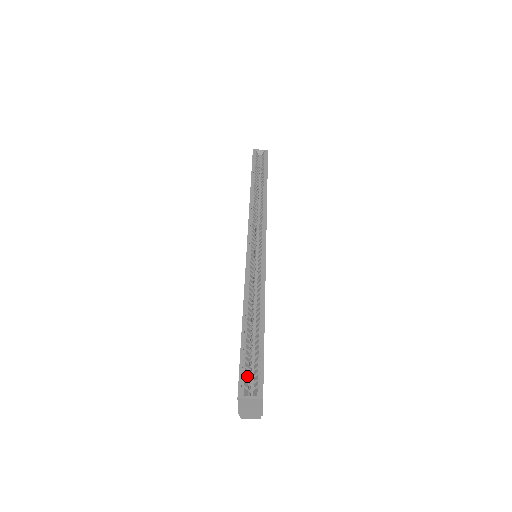
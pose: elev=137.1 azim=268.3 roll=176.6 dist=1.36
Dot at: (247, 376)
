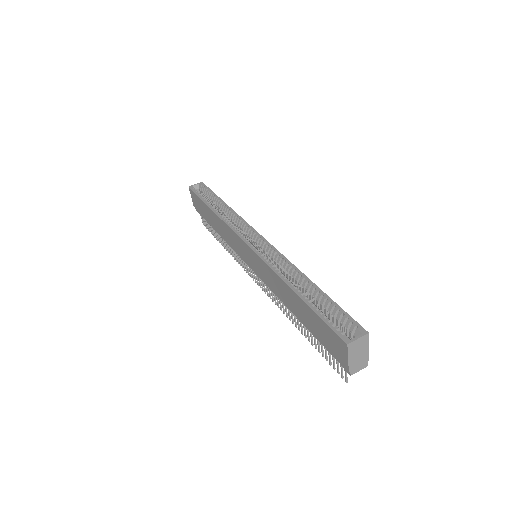
Dot at: occluded
